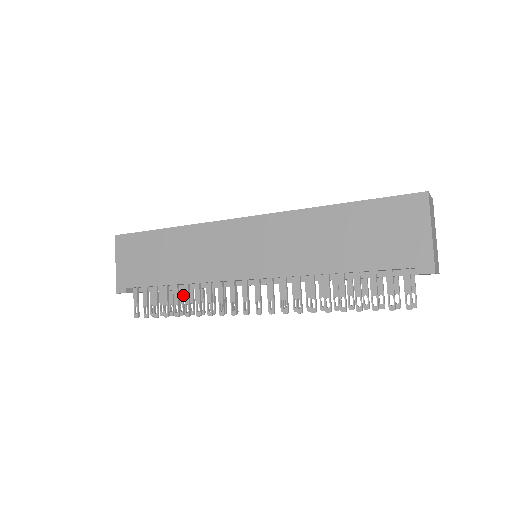
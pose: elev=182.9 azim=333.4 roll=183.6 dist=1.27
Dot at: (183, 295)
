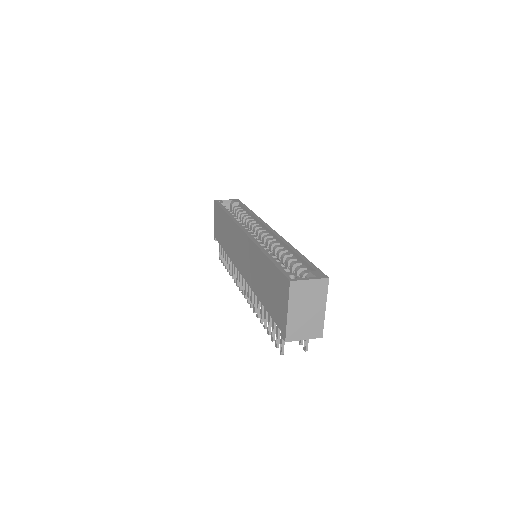
Dot at: occluded
